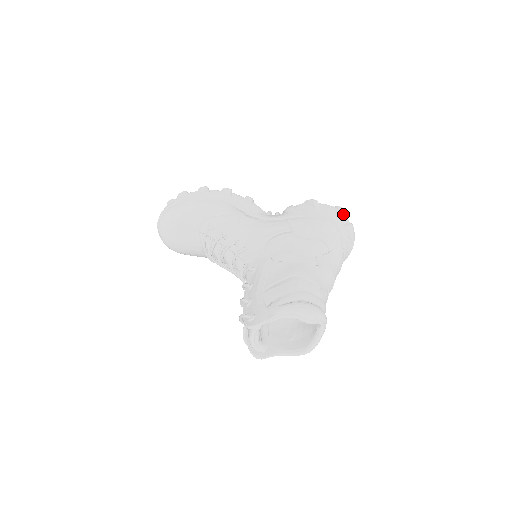
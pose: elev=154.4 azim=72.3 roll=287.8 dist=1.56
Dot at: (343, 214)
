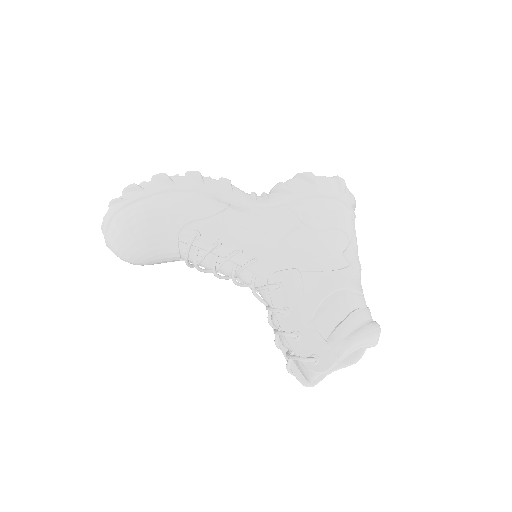
Dot at: (345, 186)
